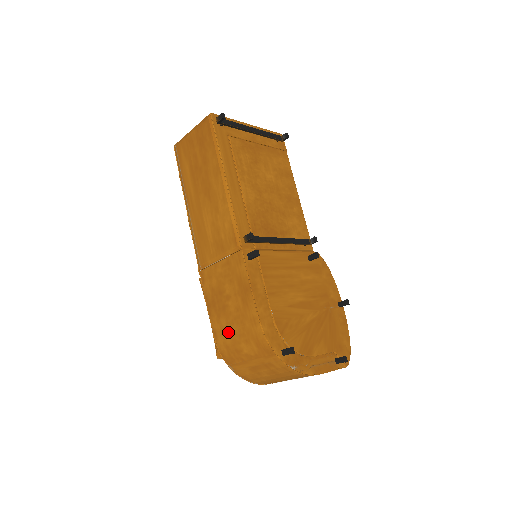
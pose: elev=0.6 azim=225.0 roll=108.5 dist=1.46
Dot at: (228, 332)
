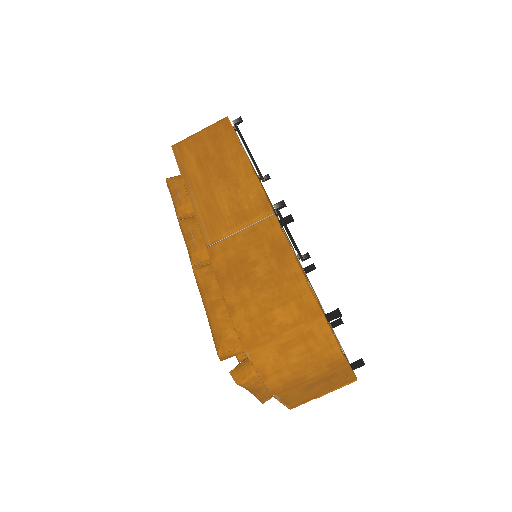
Dot at: (254, 301)
